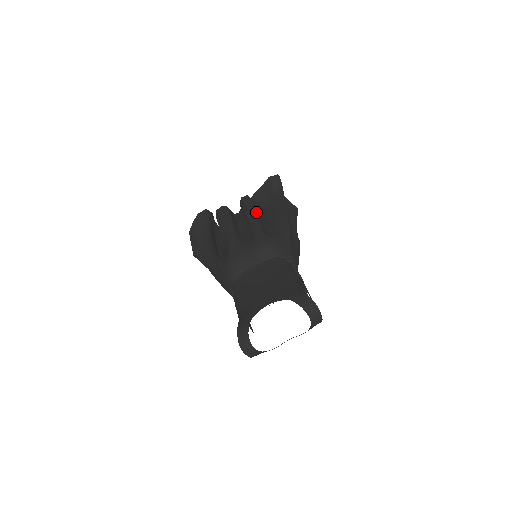
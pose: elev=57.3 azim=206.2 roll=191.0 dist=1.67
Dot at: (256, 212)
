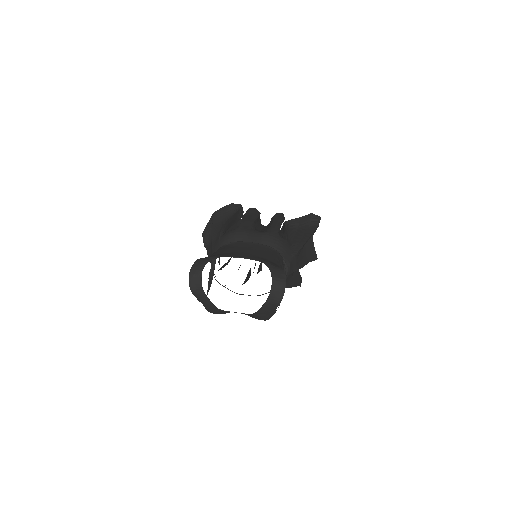
Dot at: (282, 222)
